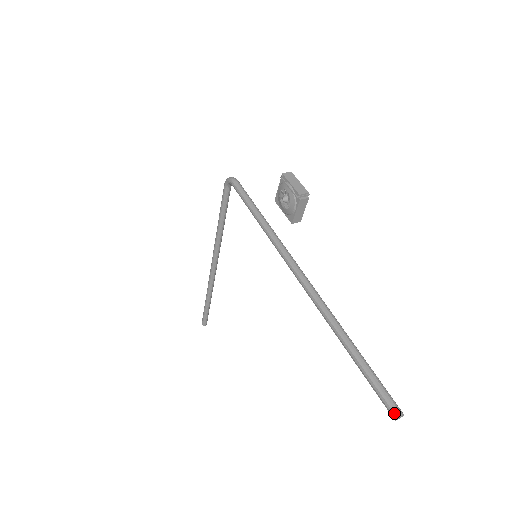
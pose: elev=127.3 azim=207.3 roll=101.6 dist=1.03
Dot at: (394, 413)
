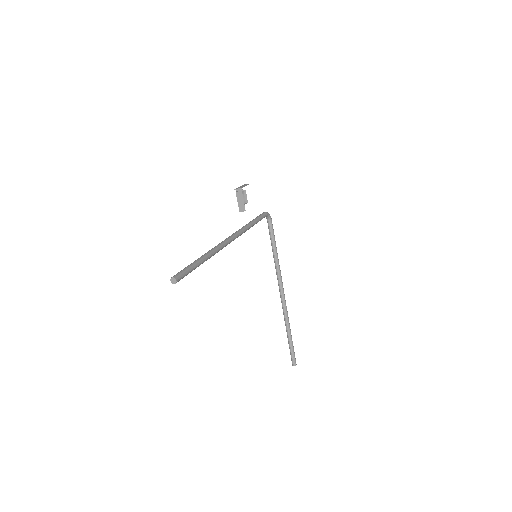
Dot at: (172, 277)
